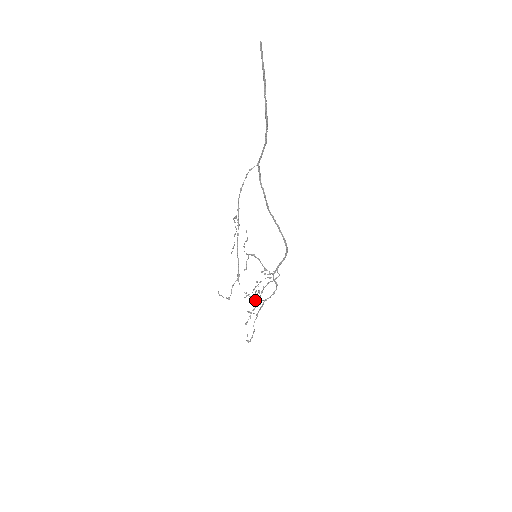
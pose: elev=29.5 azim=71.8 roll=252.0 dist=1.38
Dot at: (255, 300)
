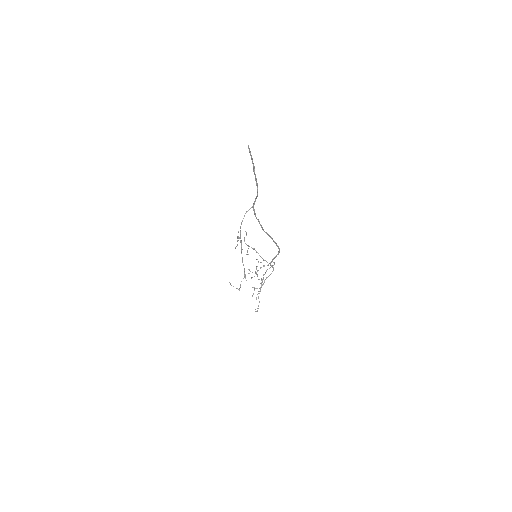
Dot at: occluded
